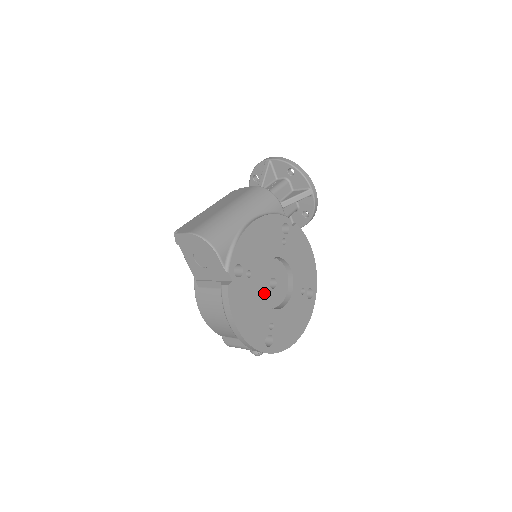
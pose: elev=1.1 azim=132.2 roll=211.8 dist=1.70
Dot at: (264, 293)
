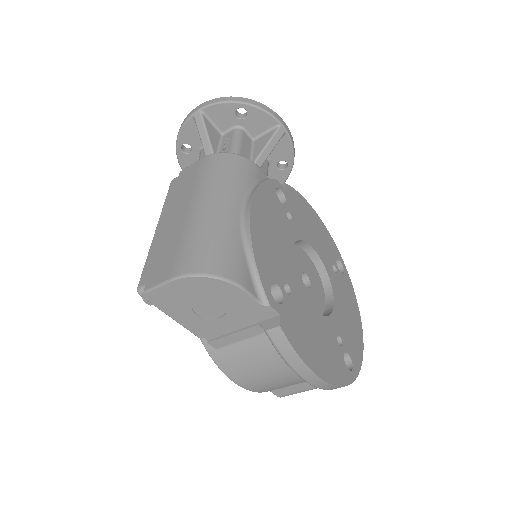
Dot at: occluded
